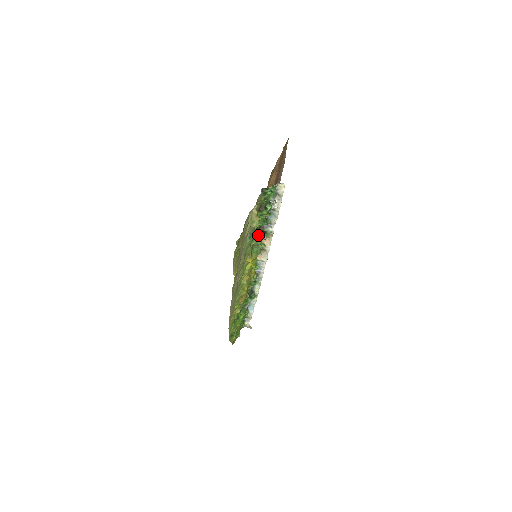
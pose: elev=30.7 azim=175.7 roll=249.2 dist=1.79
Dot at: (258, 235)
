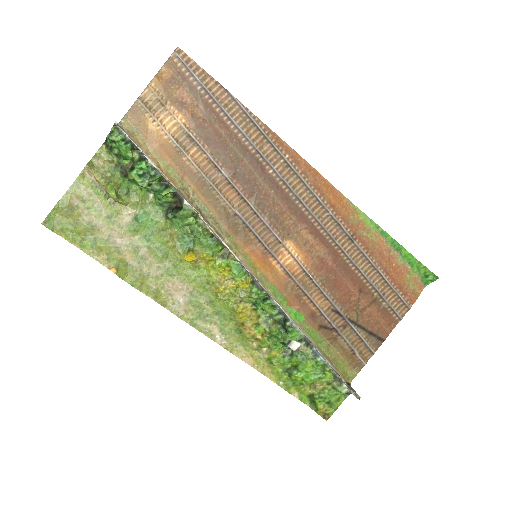
Dot at: (169, 215)
